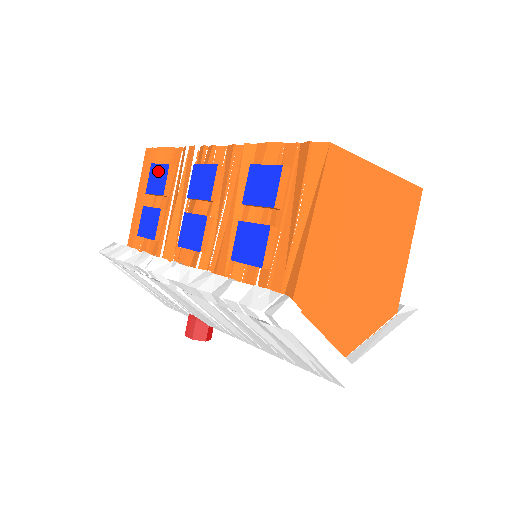
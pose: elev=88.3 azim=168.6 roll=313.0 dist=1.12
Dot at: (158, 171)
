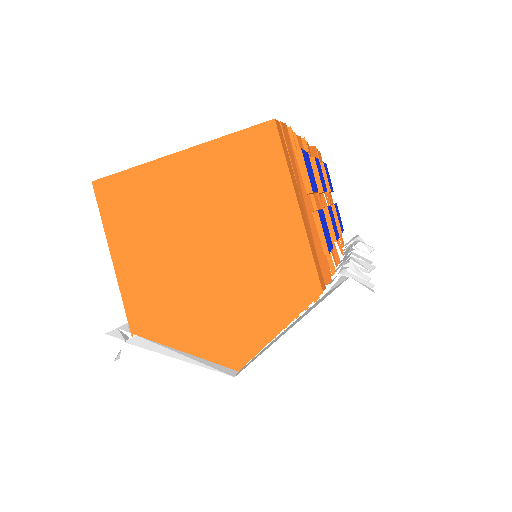
Dot at: occluded
